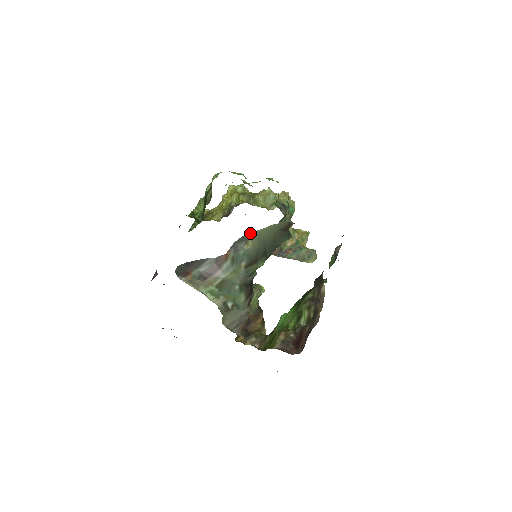
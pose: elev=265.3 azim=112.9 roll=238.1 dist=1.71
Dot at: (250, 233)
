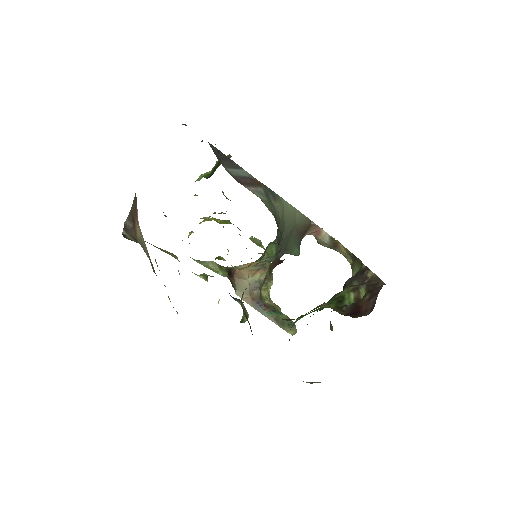
Dot at: (278, 196)
